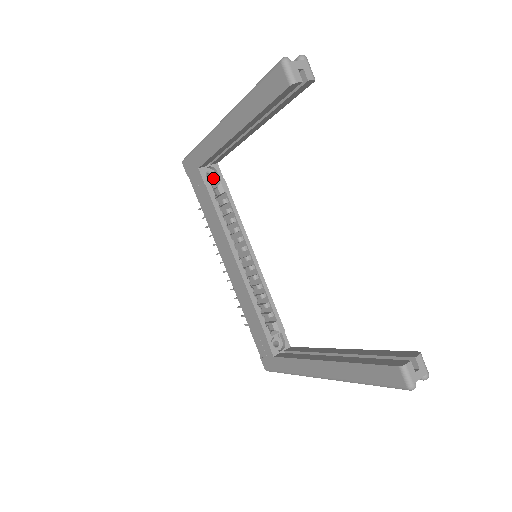
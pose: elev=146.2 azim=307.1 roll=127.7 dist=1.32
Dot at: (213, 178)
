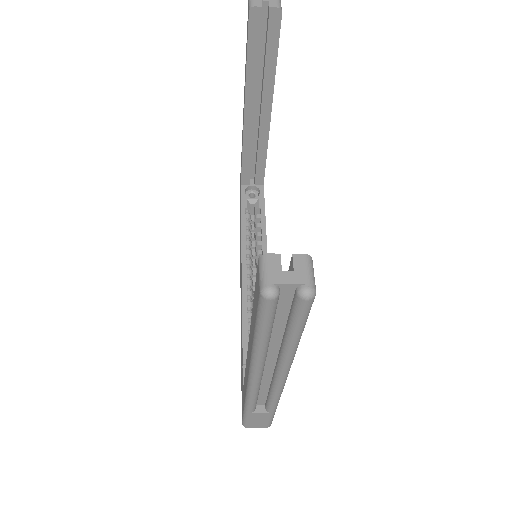
Dot at: occluded
